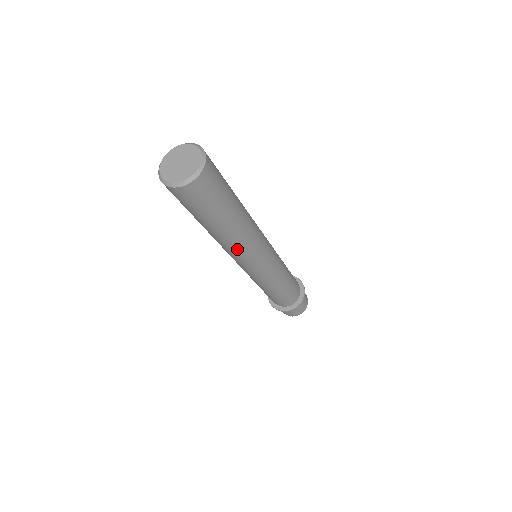
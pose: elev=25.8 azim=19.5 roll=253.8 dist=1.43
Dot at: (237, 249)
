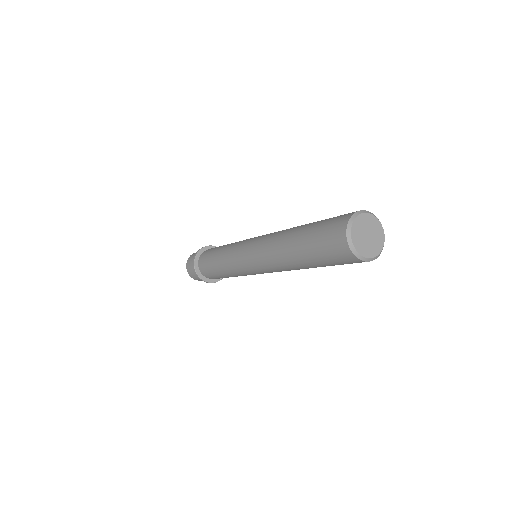
Dot at: (275, 265)
